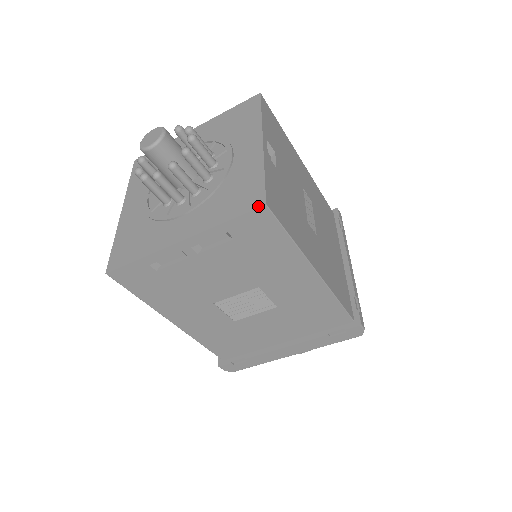
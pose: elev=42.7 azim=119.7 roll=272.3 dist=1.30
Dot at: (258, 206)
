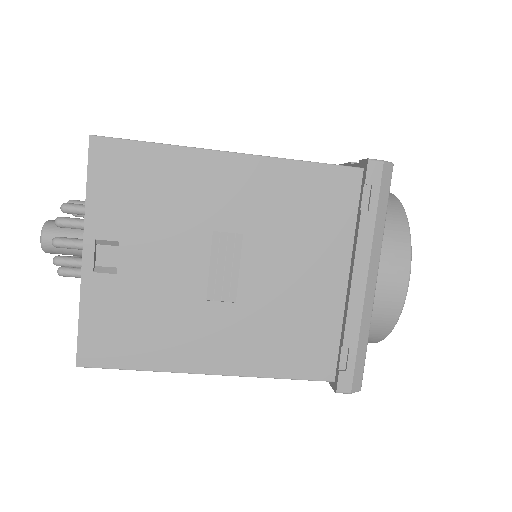
Dot at: (78, 361)
